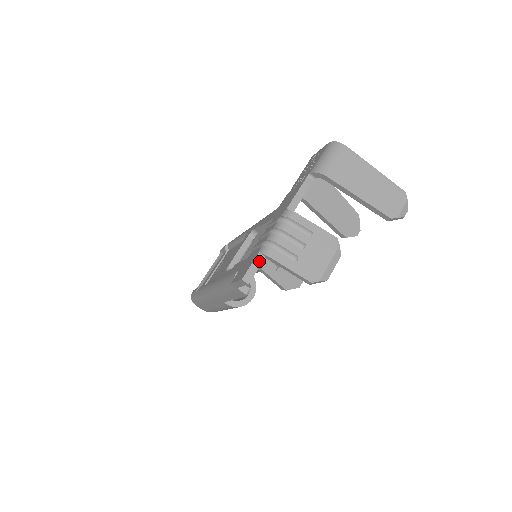
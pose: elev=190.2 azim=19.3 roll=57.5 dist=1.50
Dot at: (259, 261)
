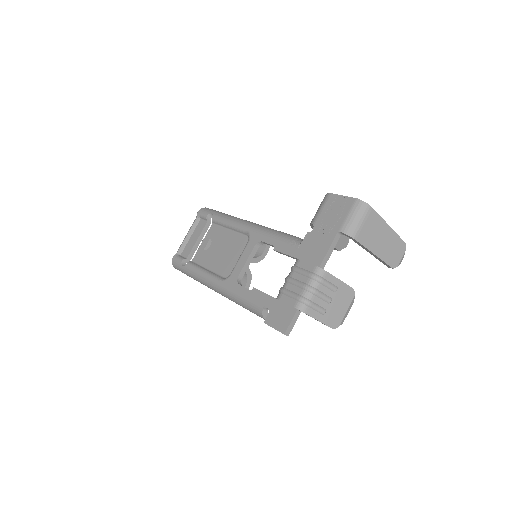
Dot at: (297, 316)
